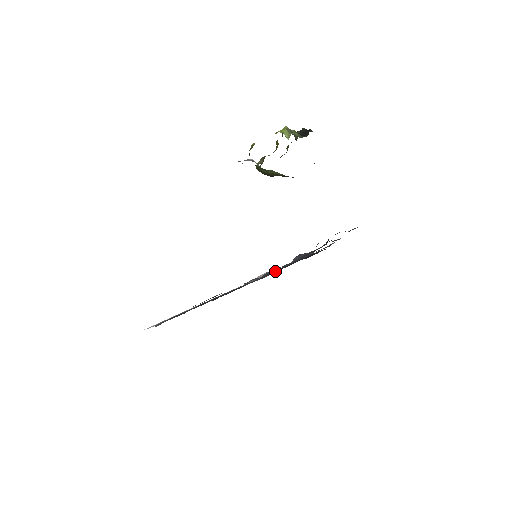
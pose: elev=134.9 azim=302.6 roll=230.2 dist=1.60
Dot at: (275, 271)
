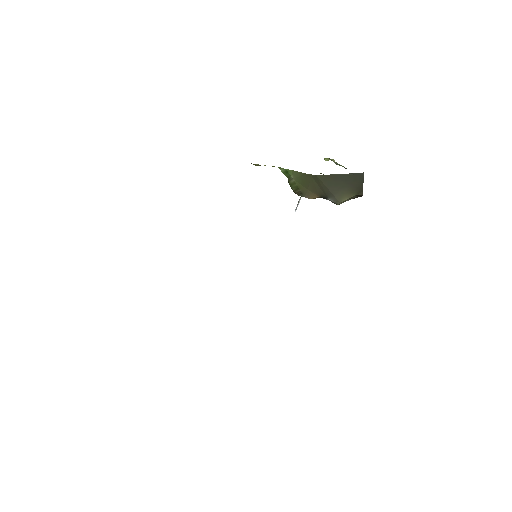
Dot at: occluded
